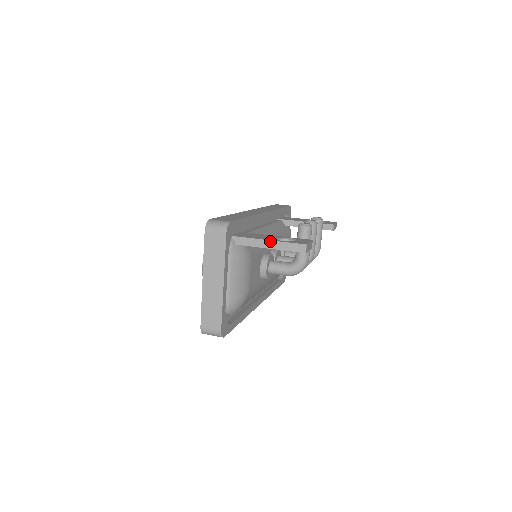
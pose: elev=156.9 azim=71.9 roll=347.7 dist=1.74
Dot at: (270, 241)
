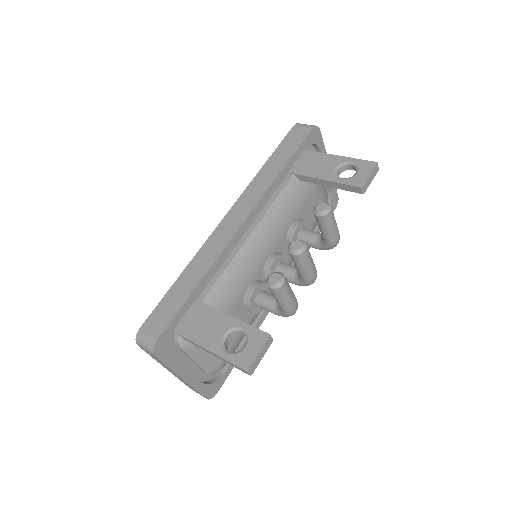
Dot at: (211, 352)
